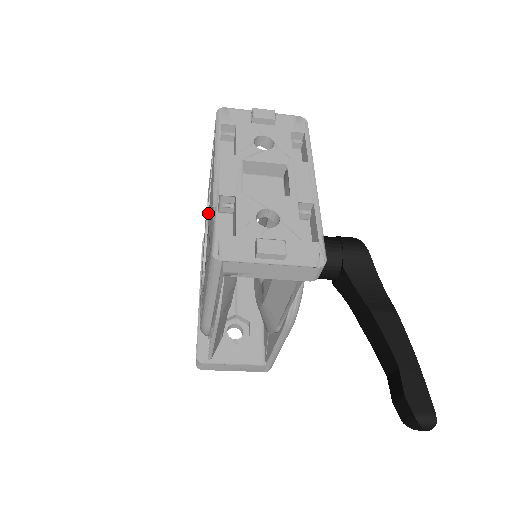
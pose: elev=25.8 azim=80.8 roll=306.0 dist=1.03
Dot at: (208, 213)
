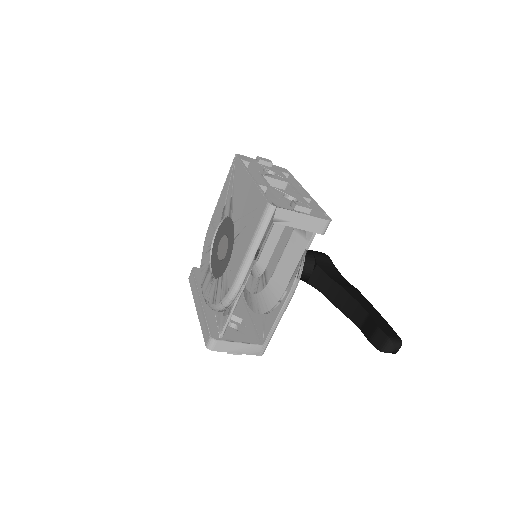
Dot at: (217, 229)
